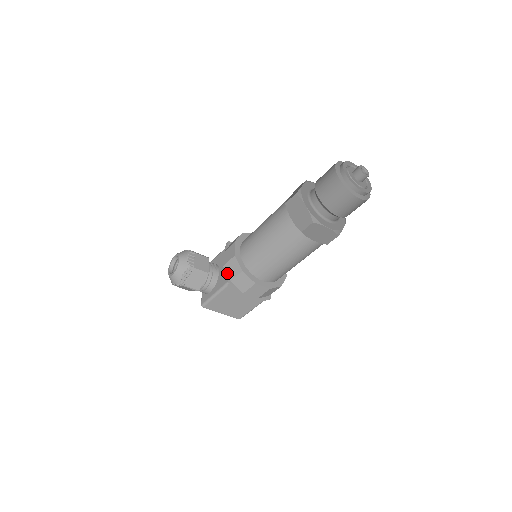
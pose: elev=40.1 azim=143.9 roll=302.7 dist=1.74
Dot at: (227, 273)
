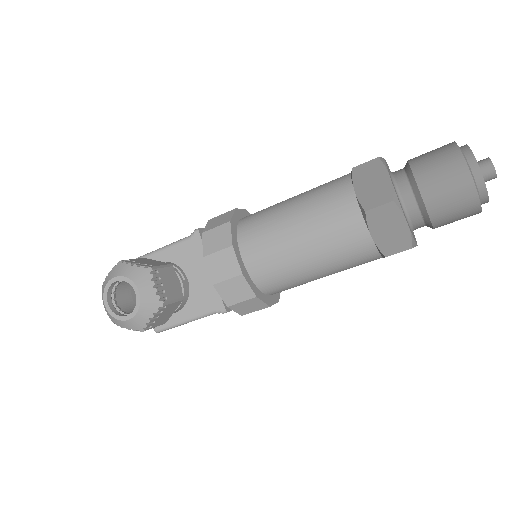
Dot at: (221, 296)
